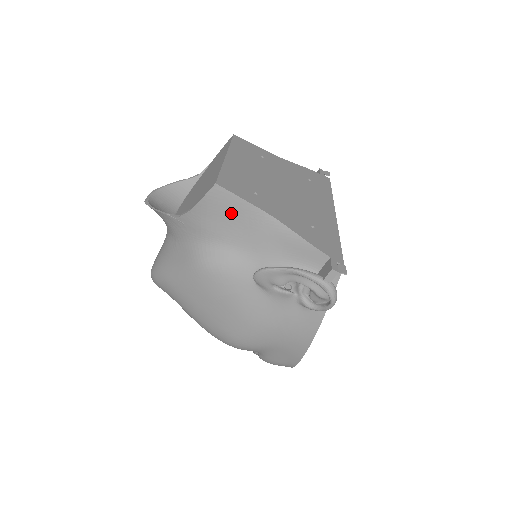
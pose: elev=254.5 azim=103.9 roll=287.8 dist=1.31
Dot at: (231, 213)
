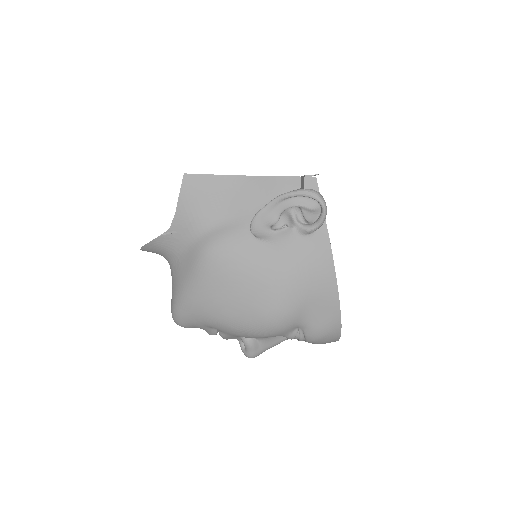
Dot at: (207, 192)
